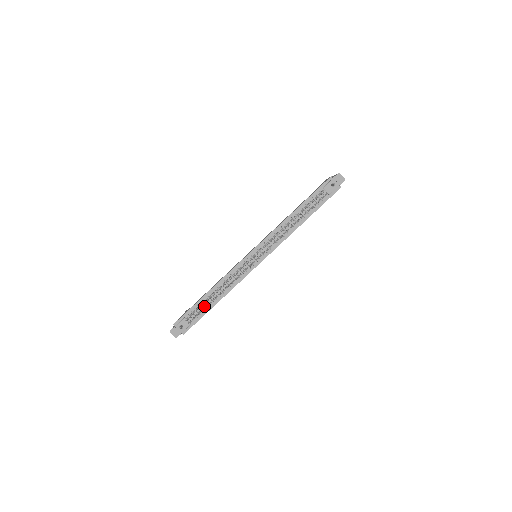
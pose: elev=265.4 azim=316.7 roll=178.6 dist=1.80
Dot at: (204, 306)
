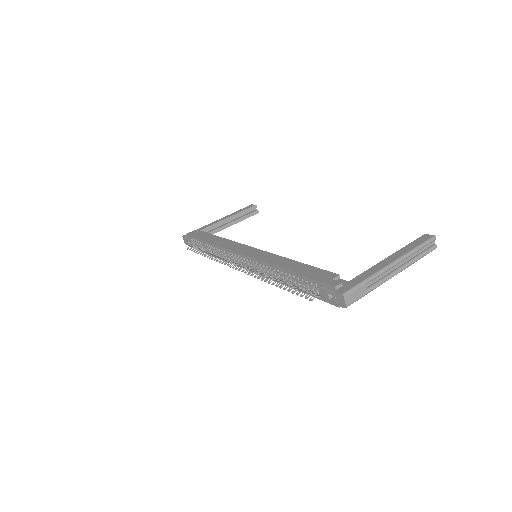
Dot at: occluded
